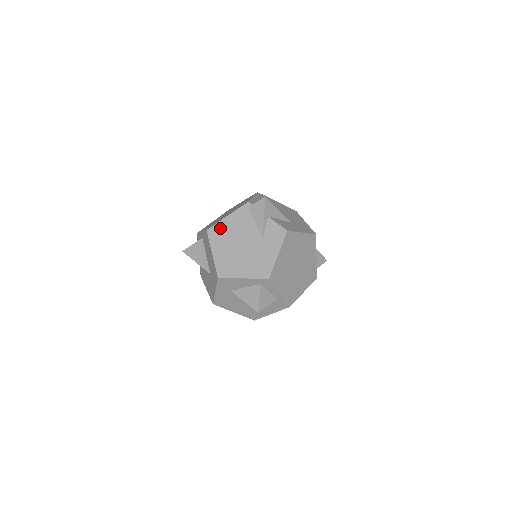
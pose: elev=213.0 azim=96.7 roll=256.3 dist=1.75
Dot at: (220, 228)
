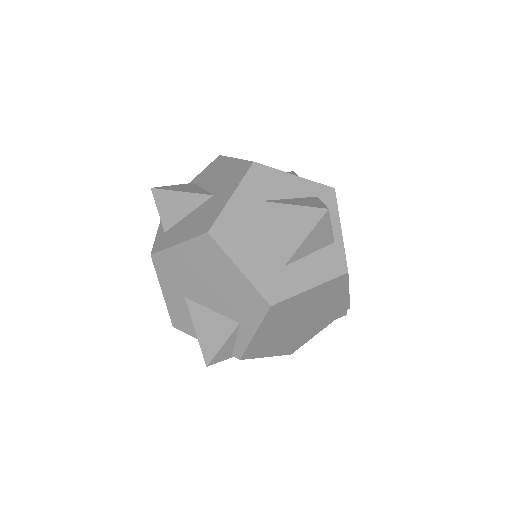
Dot at: occluded
